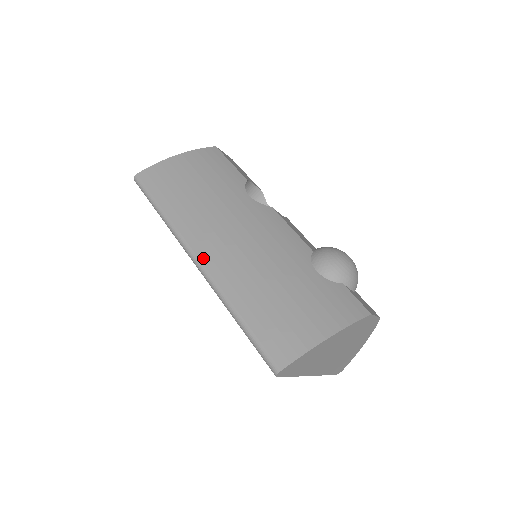
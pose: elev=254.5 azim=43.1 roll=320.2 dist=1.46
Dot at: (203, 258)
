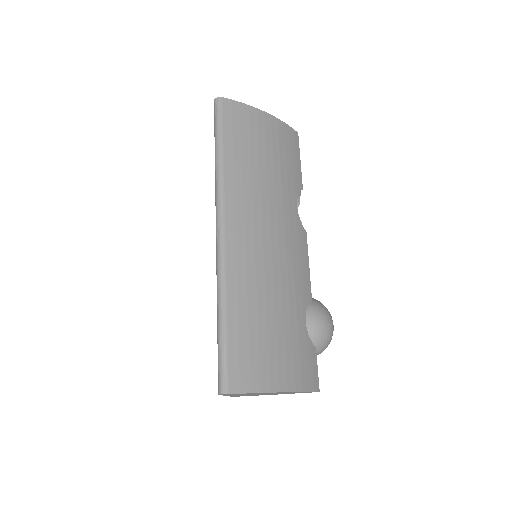
Dot at: (229, 234)
